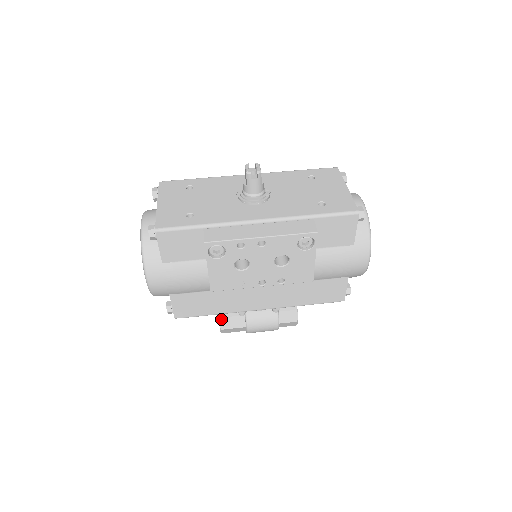
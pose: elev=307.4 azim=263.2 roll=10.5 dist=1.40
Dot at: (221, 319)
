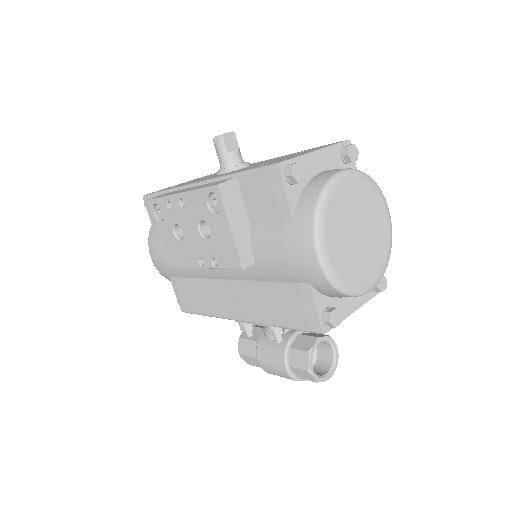
Dot at: (240, 340)
